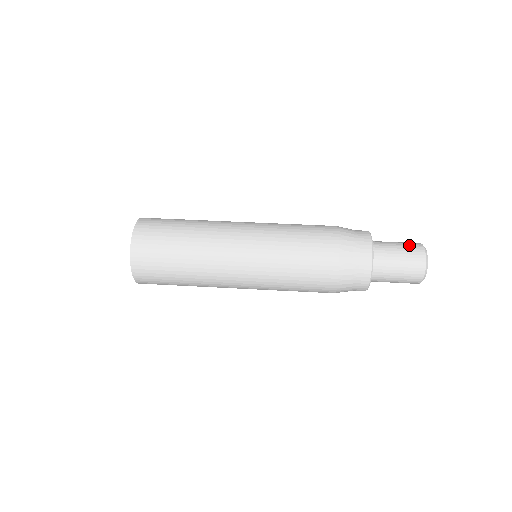
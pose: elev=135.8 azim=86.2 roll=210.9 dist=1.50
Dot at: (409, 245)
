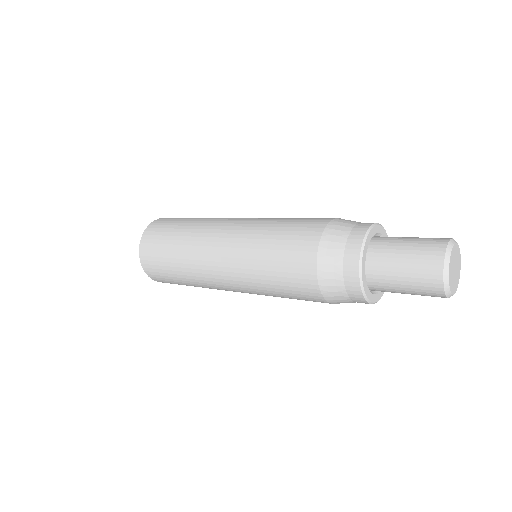
Dot at: occluded
